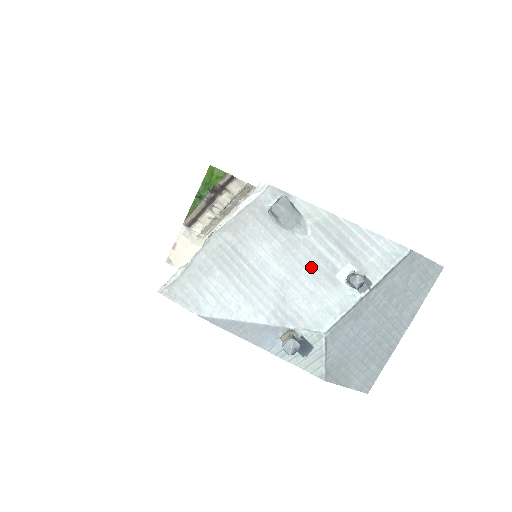
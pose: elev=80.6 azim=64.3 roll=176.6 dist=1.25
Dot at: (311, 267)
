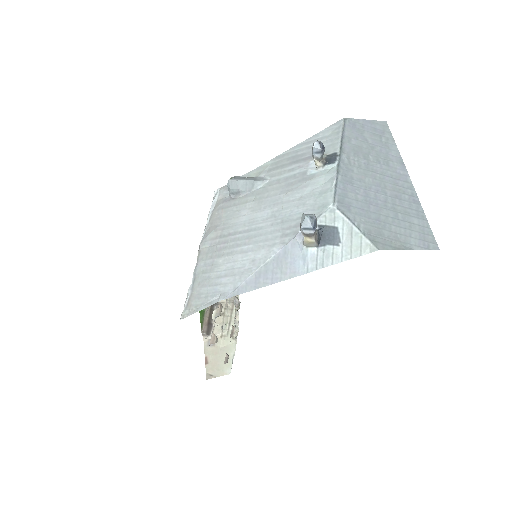
Dot at: (286, 189)
